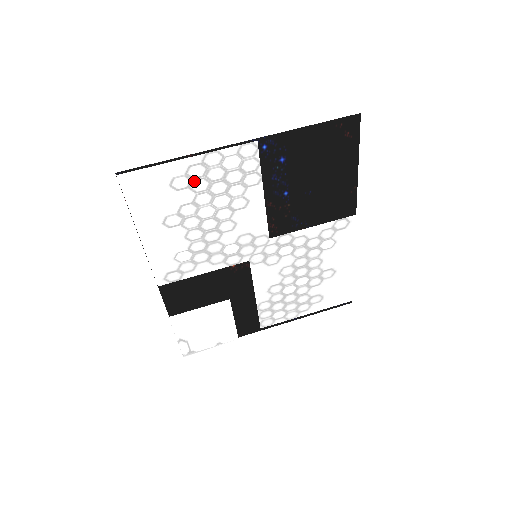
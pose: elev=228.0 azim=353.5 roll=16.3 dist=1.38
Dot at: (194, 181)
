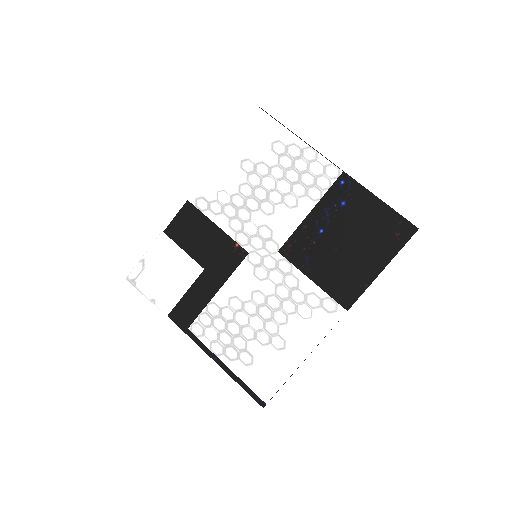
Dot at: (286, 155)
